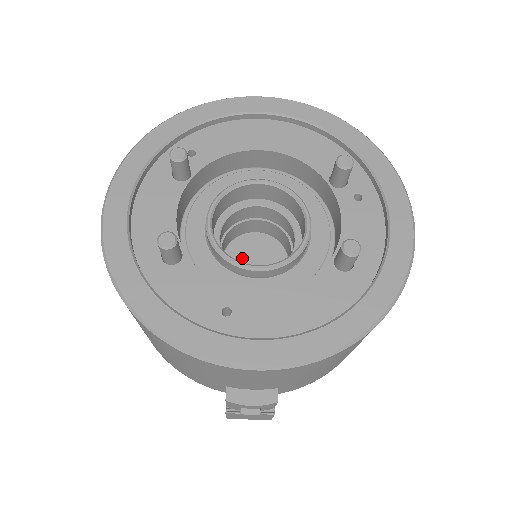
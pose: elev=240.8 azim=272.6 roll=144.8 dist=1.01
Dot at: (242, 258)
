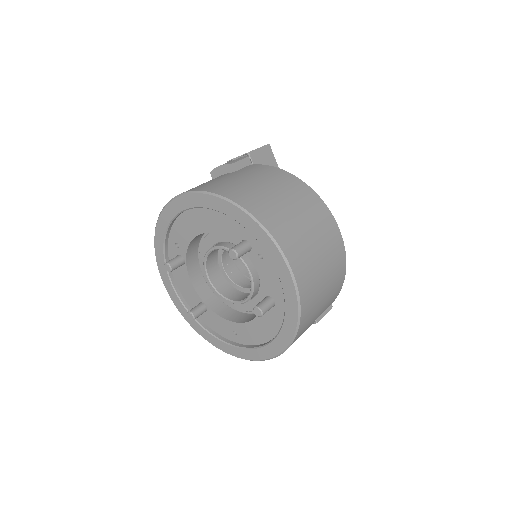
Dot at: occluded
